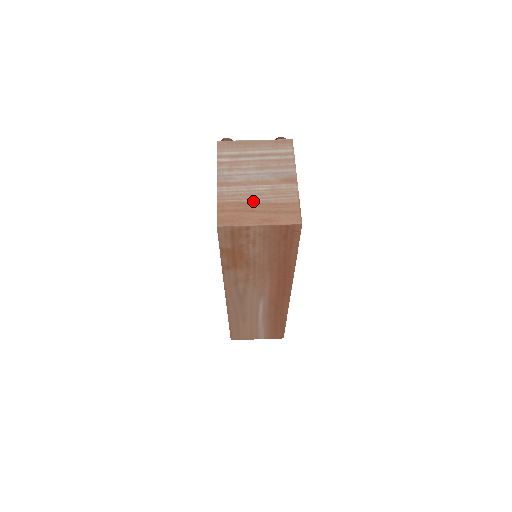
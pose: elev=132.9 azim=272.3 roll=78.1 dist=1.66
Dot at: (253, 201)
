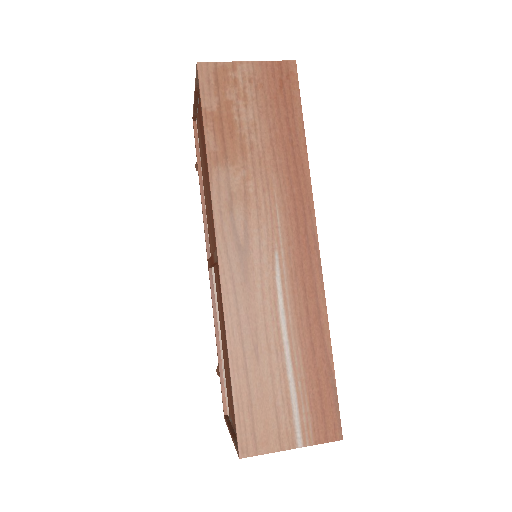
Dot at: occluded
